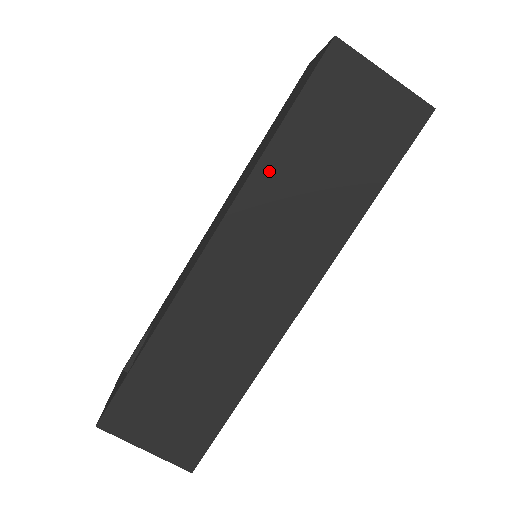
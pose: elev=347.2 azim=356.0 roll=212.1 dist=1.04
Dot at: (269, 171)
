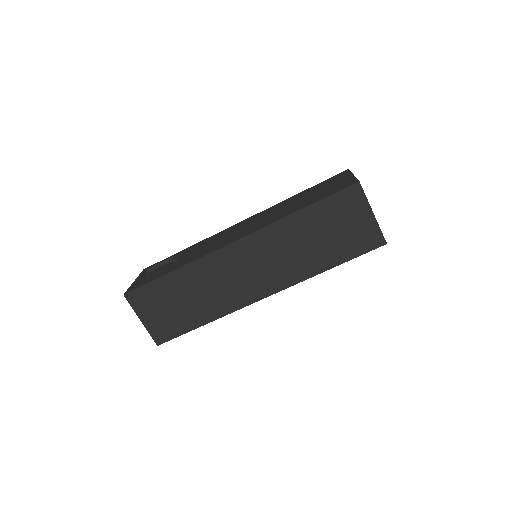
Dot at: (288, 225)
